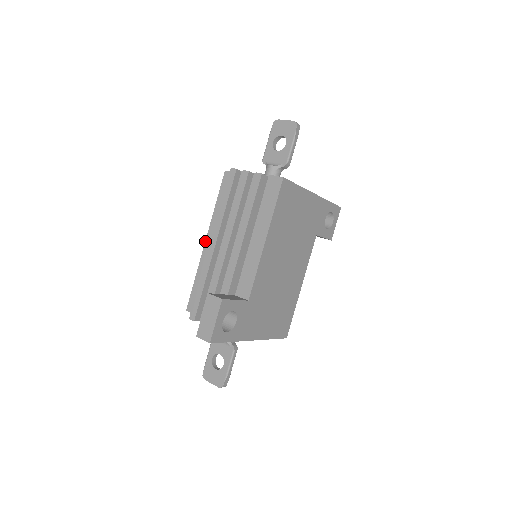
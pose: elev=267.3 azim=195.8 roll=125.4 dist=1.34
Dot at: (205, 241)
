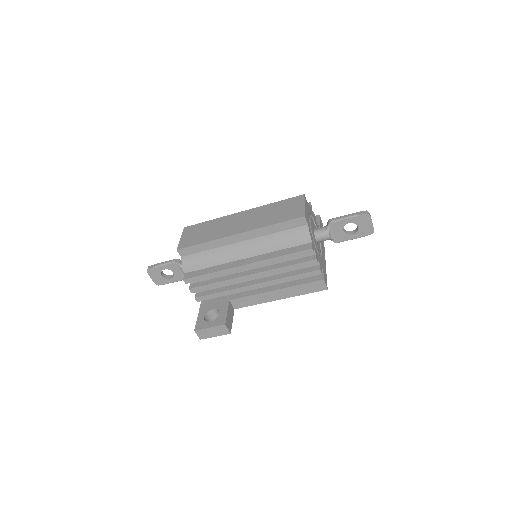
Dot at: (238, 234)
